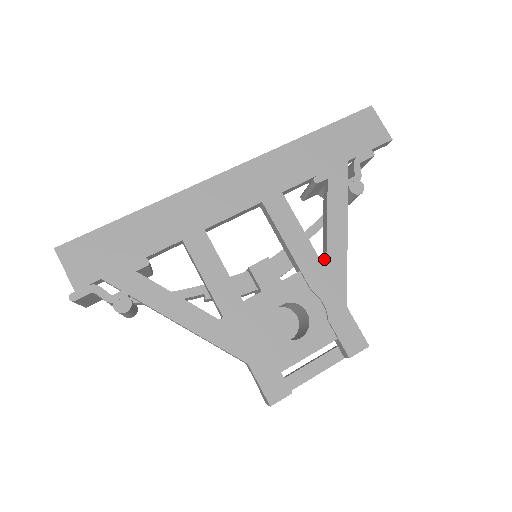
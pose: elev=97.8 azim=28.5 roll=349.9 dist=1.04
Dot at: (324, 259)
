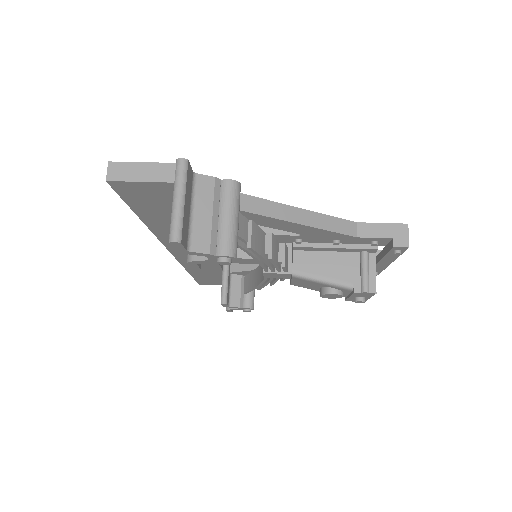
Dot at: occluded
